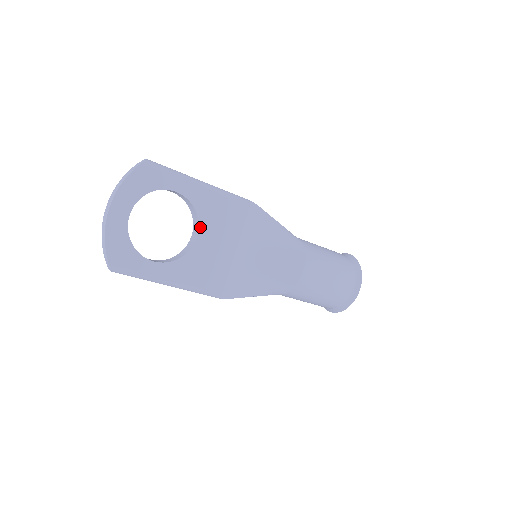
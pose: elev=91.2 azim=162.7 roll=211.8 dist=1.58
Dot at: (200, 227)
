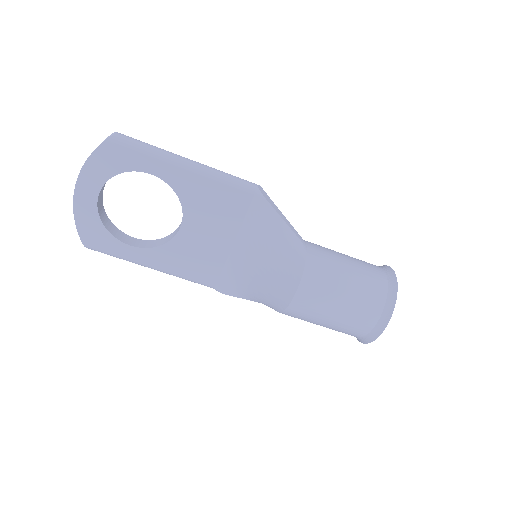
Dot at: (185, 215)
